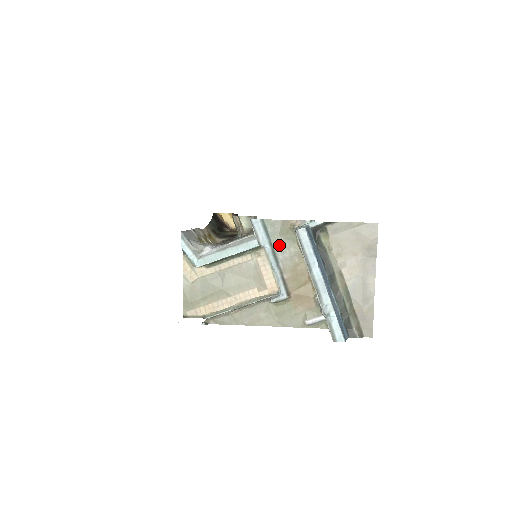
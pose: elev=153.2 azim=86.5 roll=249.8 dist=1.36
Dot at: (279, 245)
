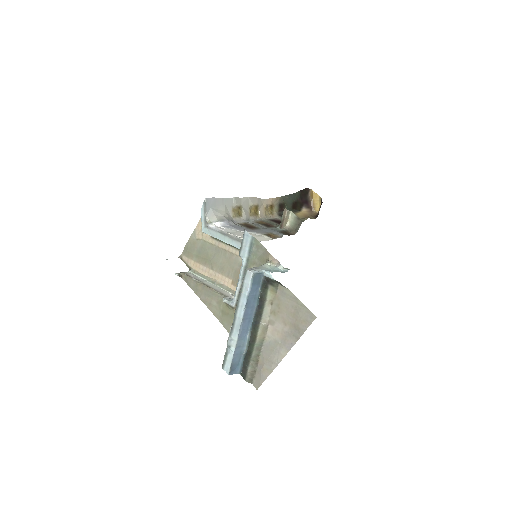
Dot at: (253, 266)
